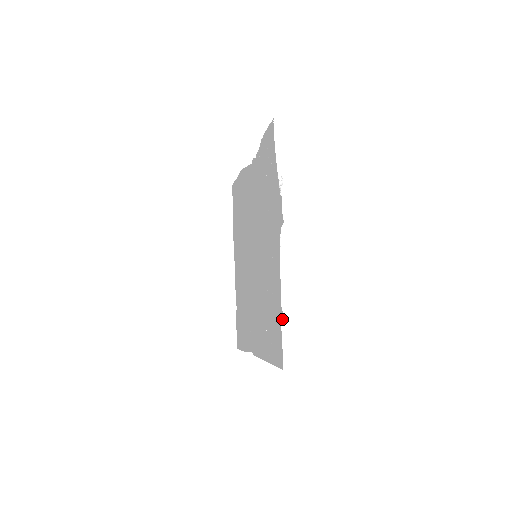
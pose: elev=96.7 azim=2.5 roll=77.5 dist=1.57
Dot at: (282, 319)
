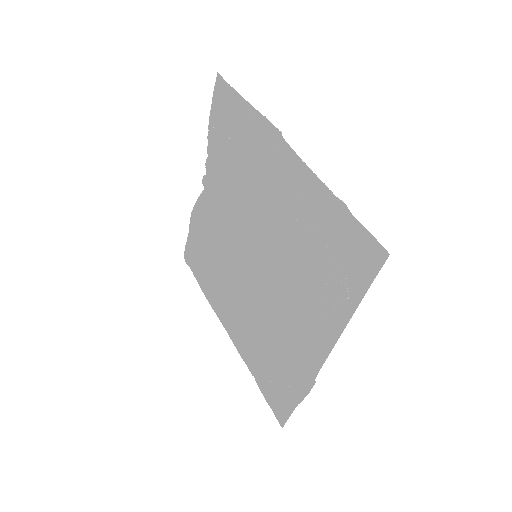
Dot at: (346, 207)
